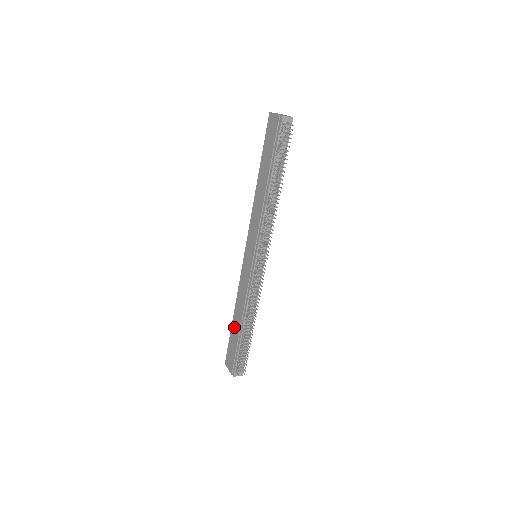
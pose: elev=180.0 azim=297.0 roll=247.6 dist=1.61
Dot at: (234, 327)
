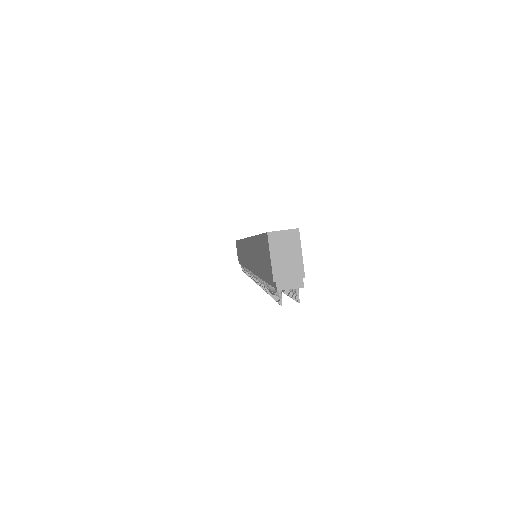
Dot at: (239, 248)
